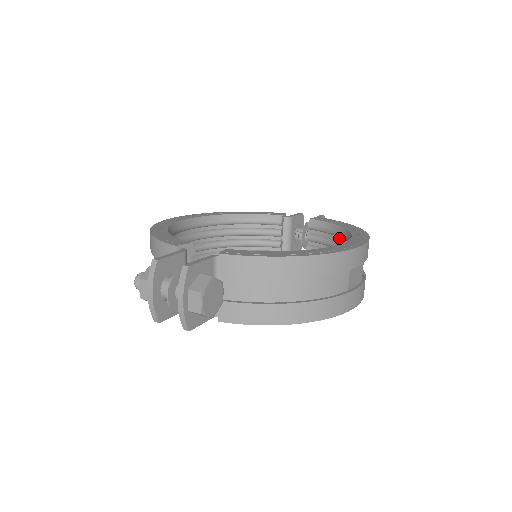
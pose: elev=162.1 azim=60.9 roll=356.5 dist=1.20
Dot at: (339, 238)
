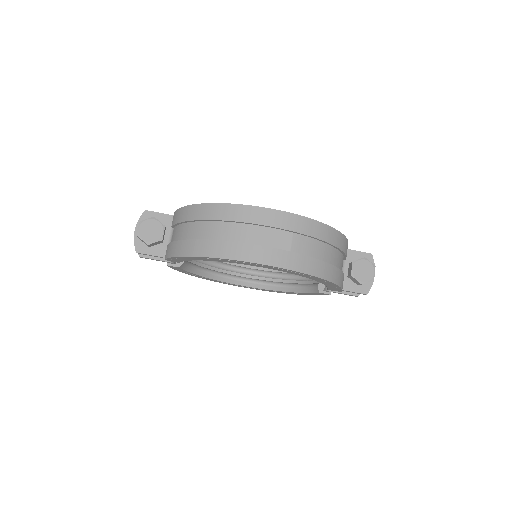
Dot at: occluded
